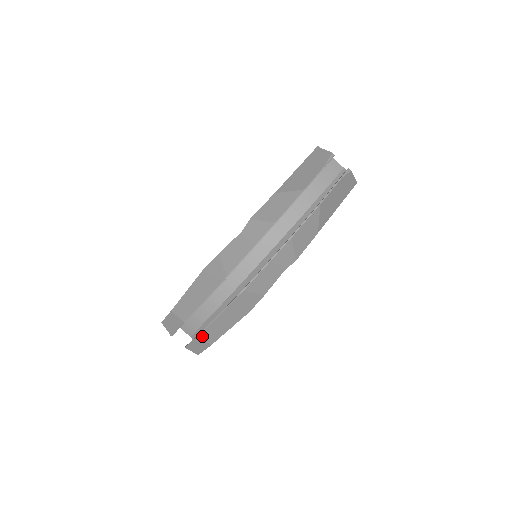
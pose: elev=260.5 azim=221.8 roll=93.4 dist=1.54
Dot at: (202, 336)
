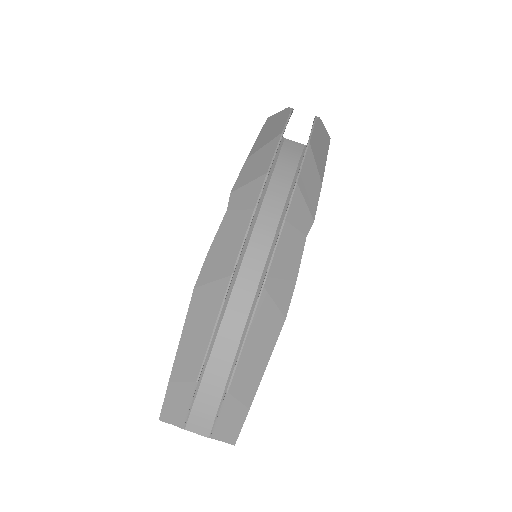
Dot at: (232, 392)
